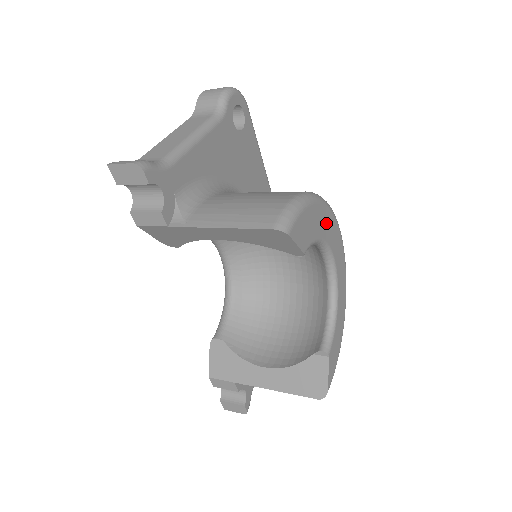
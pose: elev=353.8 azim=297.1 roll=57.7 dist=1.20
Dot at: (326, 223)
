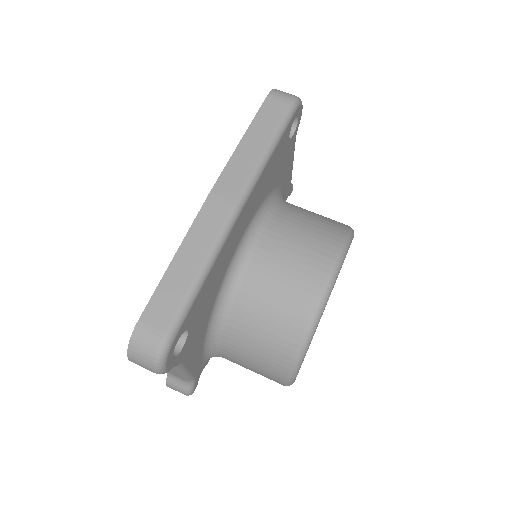
Dot at: occluded
